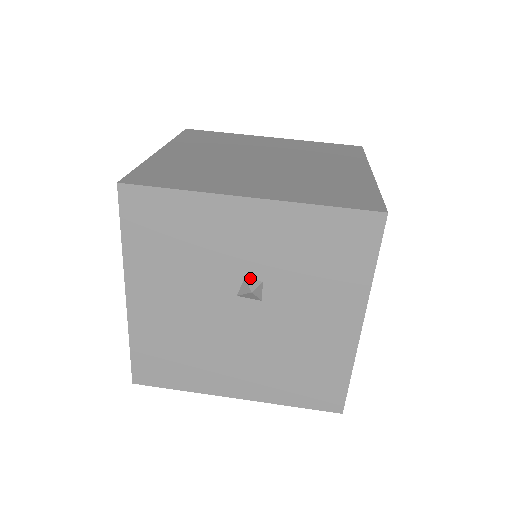
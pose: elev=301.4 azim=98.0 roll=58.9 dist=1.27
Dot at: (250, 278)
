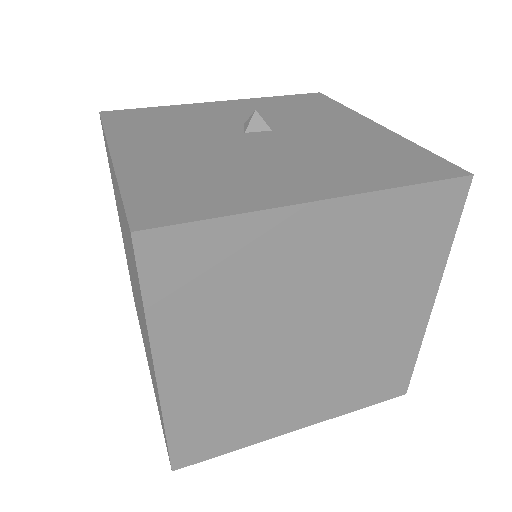
Dot at: occluded
